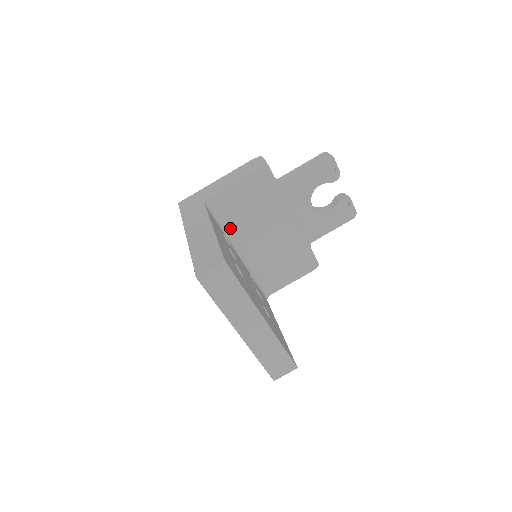
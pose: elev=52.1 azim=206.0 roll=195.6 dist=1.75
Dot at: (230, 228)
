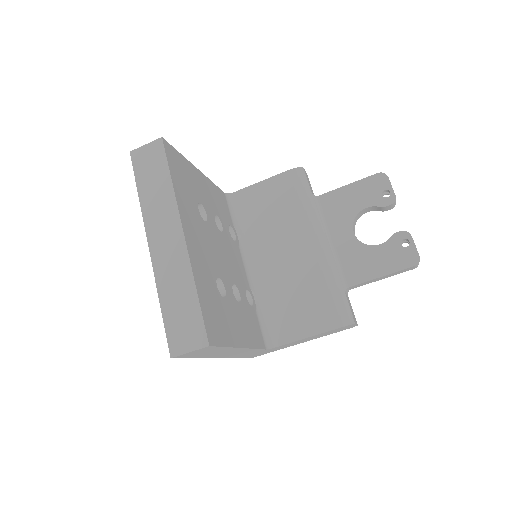
Dot at: (246, 233)
